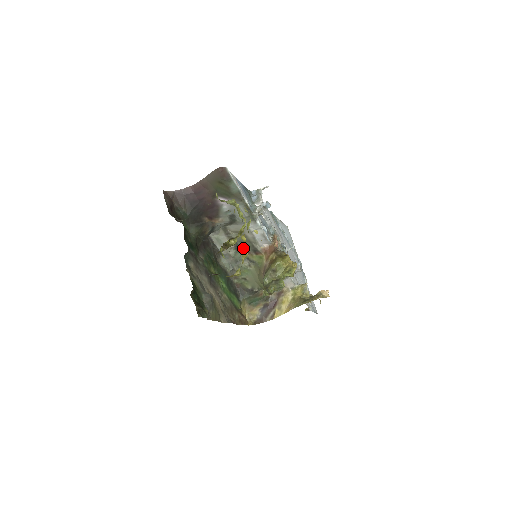
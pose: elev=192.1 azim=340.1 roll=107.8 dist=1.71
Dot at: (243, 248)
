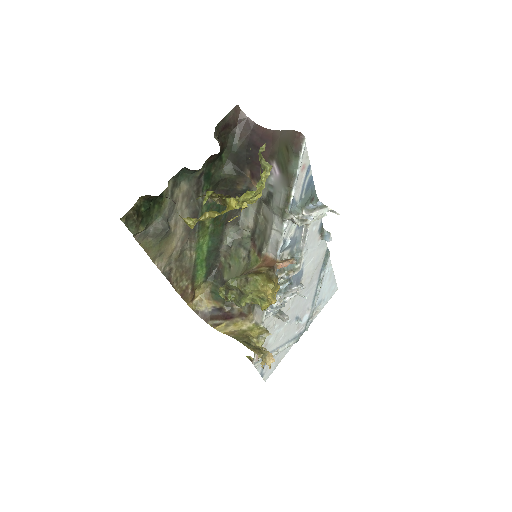
Dot at: (256, 239)
